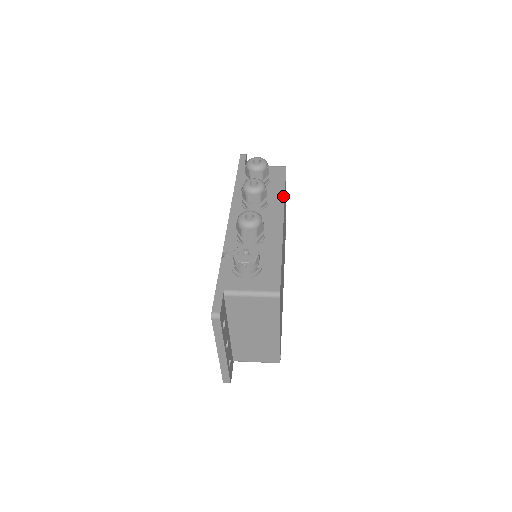
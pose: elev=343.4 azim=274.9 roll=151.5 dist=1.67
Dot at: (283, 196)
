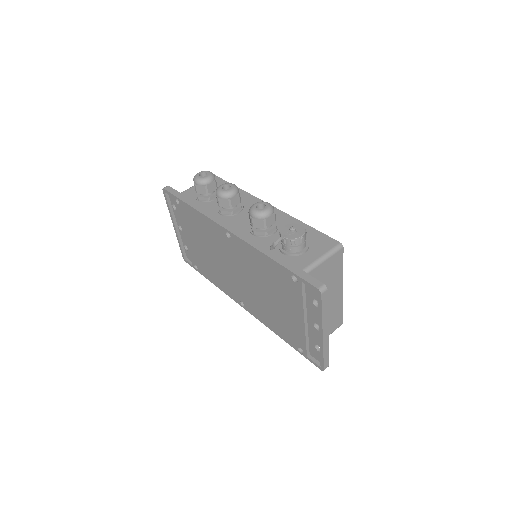
Dot at: (244, 192)
